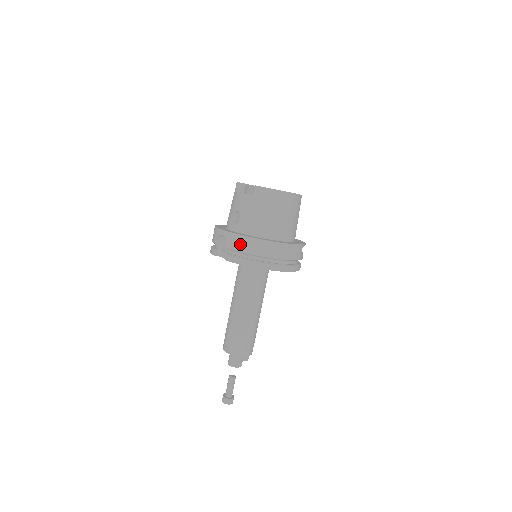
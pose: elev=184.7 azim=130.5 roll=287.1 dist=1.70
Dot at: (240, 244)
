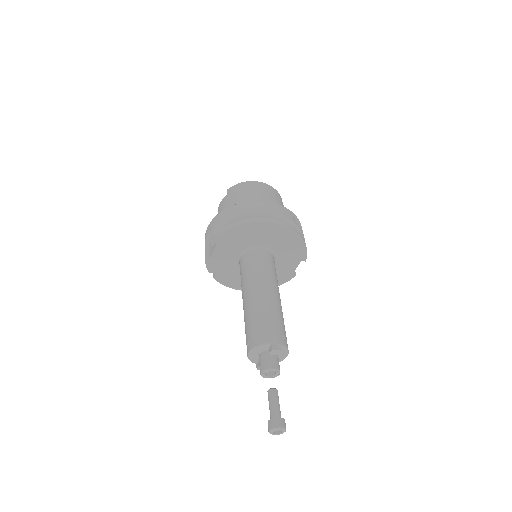
Dot at: (221, 218)
